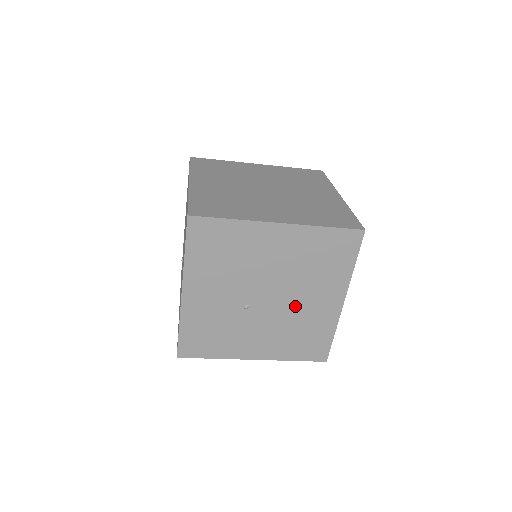
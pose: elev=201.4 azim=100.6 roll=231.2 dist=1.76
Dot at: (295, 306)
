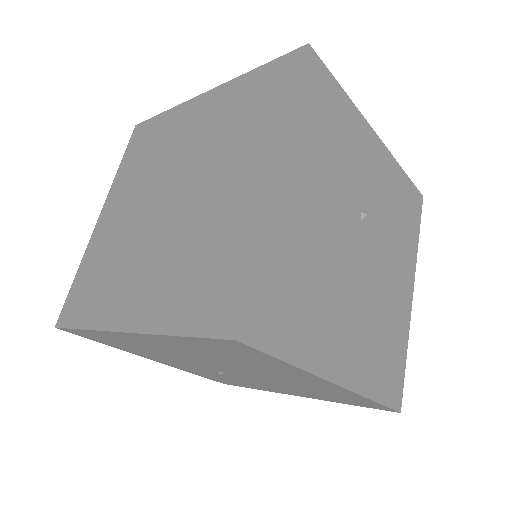
Dot at: (274, 378)
